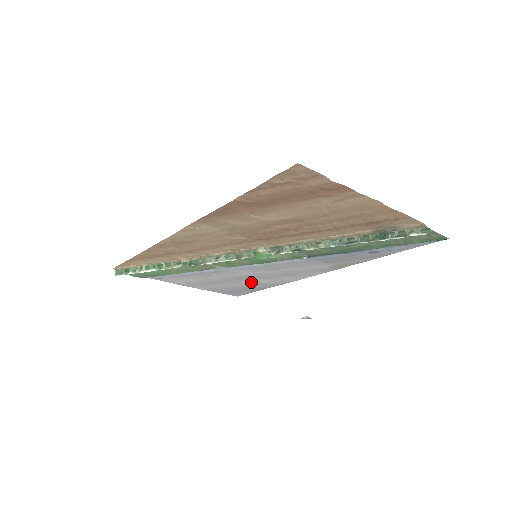
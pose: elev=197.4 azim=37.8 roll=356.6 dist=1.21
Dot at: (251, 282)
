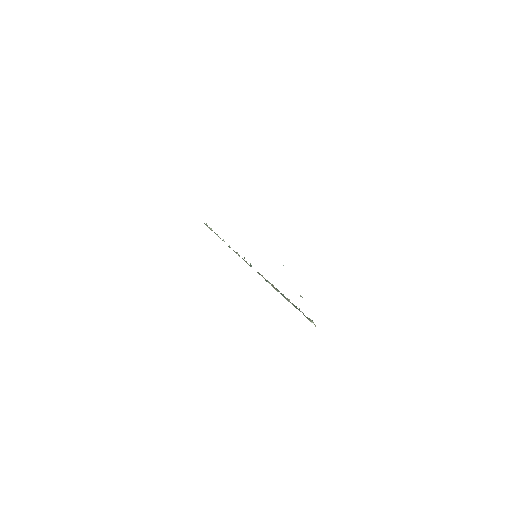
Dot at: occluded
